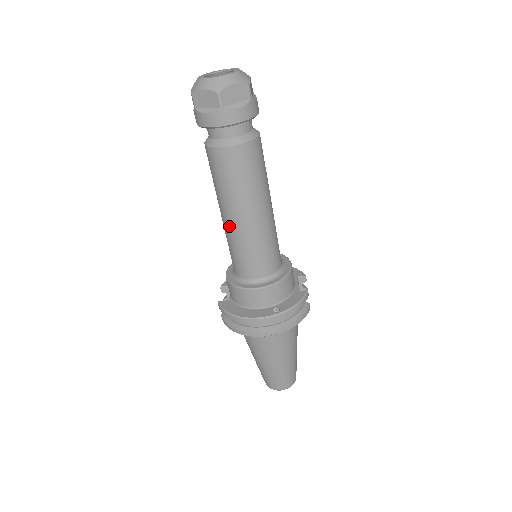
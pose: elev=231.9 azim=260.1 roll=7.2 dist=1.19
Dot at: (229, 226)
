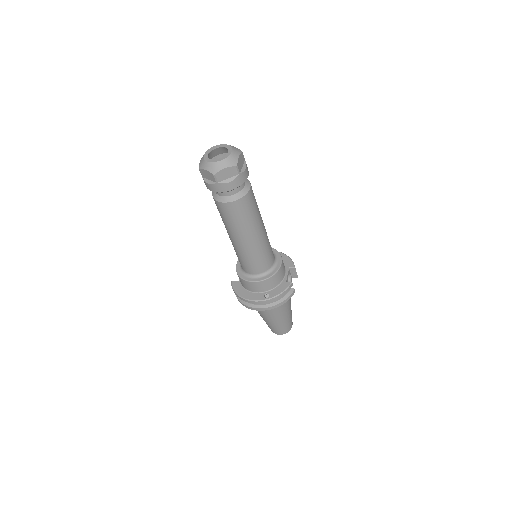
Dot at: (232, 243)
